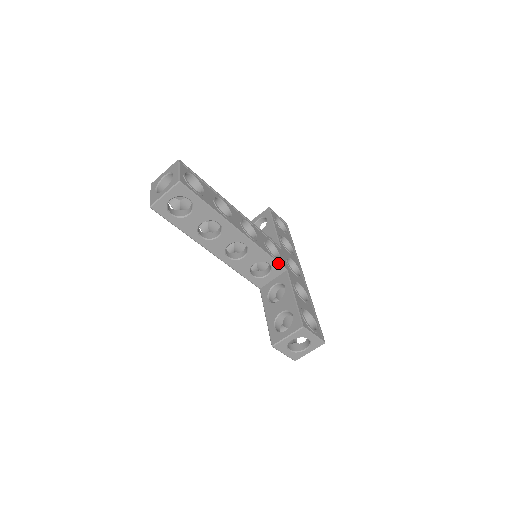
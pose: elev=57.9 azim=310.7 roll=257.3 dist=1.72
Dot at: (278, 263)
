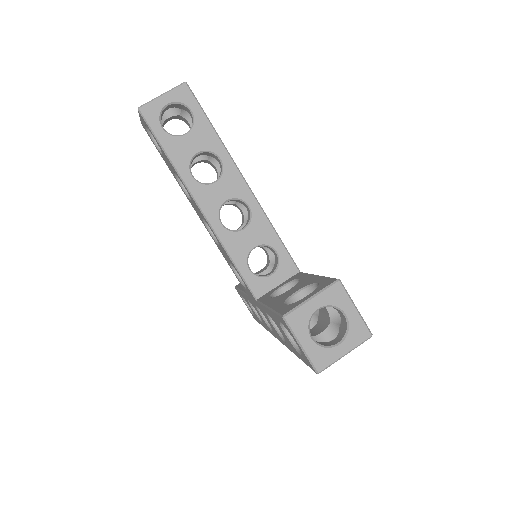
Dot at: (289, 255)
